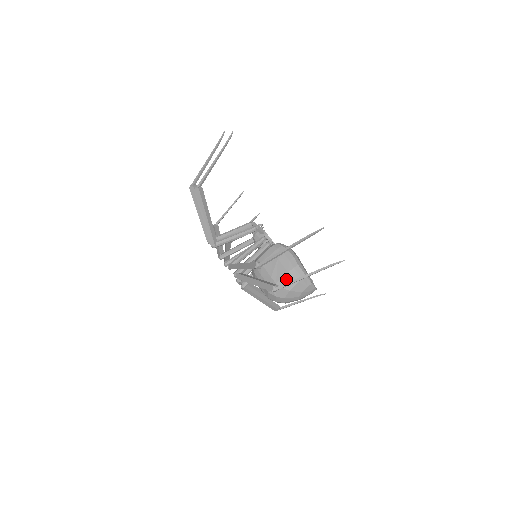
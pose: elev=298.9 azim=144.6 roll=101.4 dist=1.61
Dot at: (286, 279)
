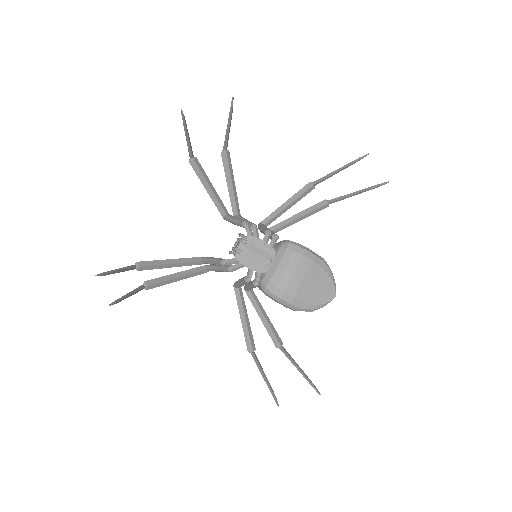
Dot at: occluded
